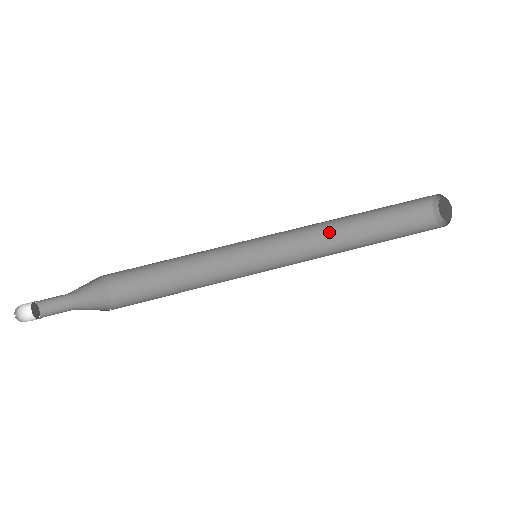
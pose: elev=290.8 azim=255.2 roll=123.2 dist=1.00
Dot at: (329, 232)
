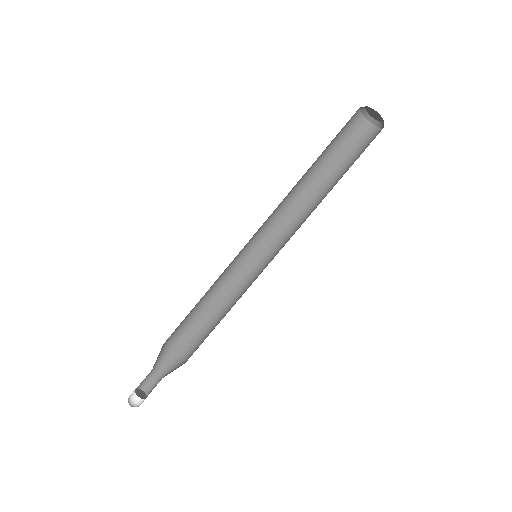
Dot at: (294, 193)
